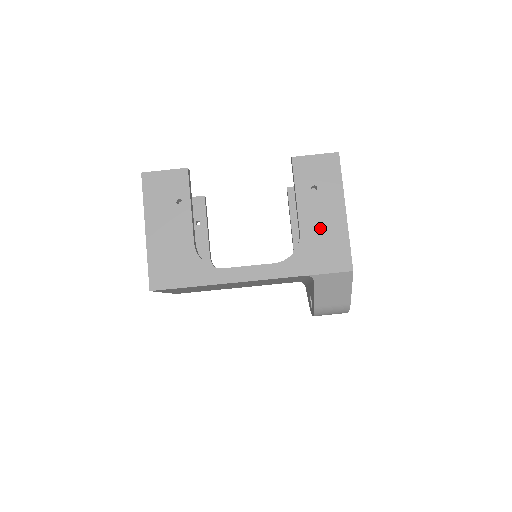
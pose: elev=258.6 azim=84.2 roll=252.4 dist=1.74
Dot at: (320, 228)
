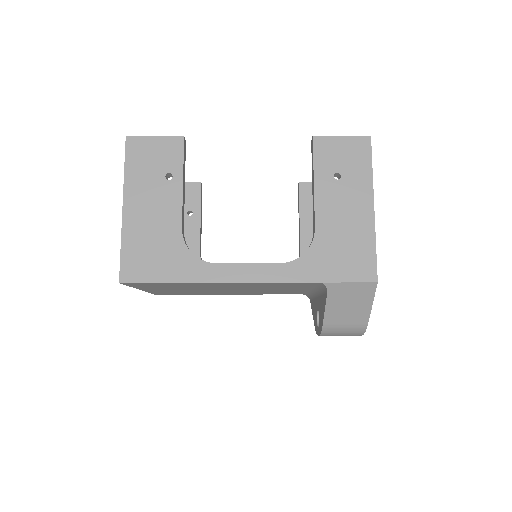
Dot at: (340, 225)
